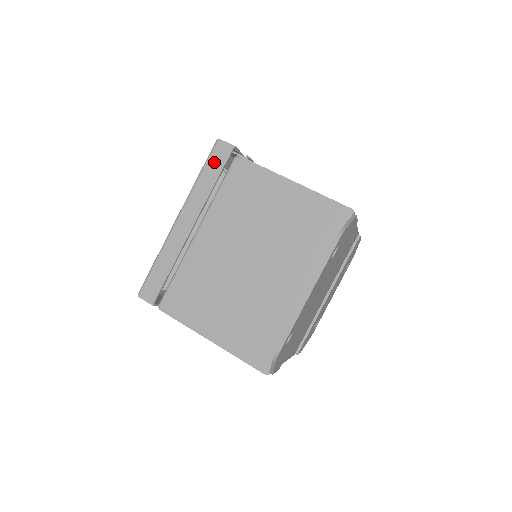
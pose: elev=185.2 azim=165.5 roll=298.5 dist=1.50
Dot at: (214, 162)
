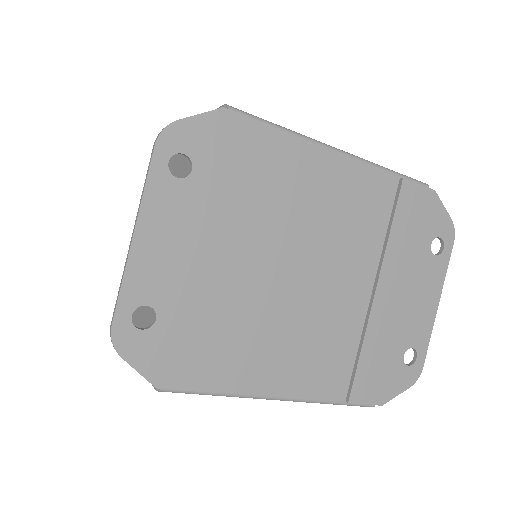
Dot at: occluded
